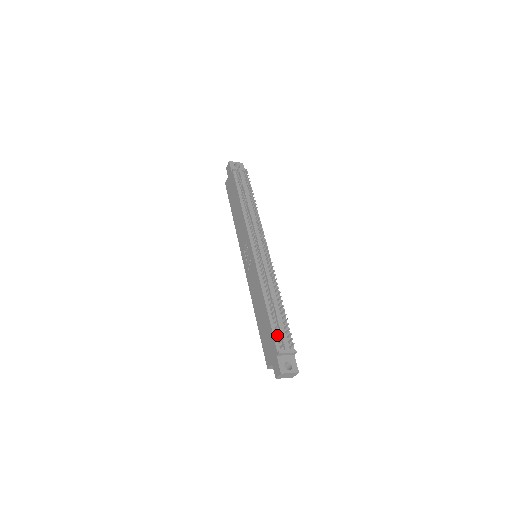
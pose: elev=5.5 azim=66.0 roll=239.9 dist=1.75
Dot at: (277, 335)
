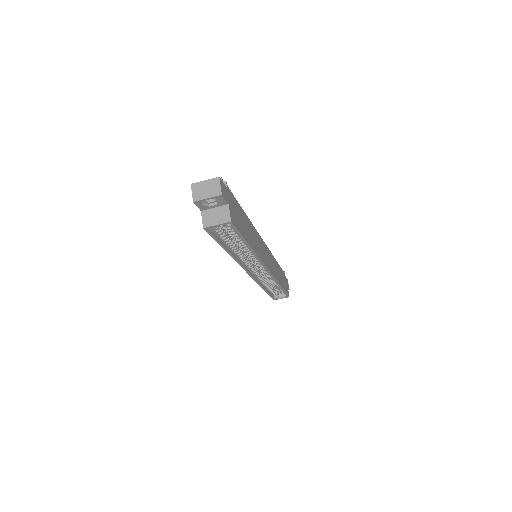
Dot at: occluded
